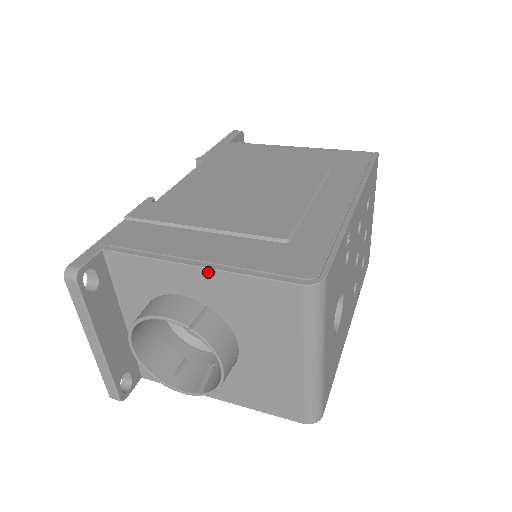
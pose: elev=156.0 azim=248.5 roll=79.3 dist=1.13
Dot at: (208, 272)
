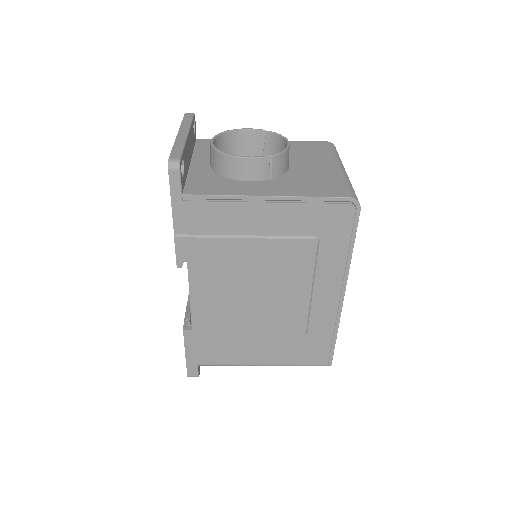
Dot at: occluded
